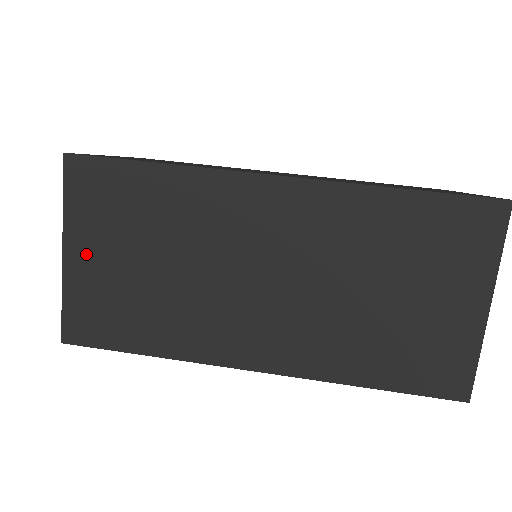
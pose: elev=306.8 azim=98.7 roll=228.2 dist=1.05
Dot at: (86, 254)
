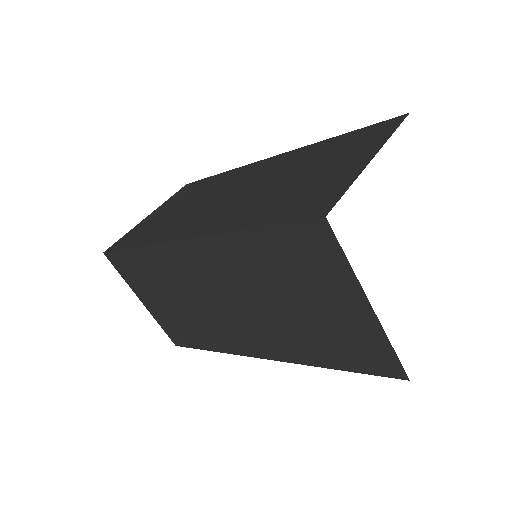
Dot at: (157, 213)
